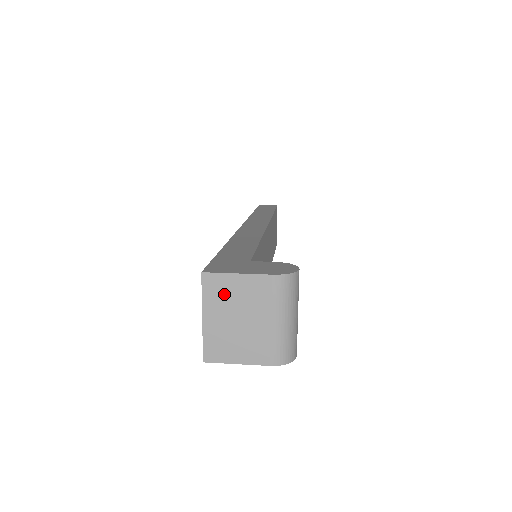
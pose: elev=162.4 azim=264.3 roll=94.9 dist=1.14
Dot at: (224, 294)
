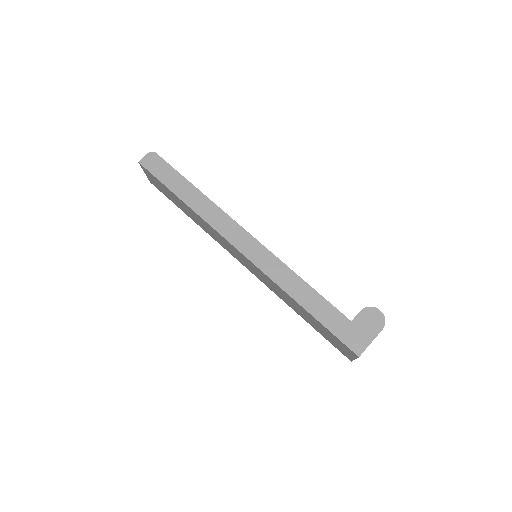
Dot at: occluded
